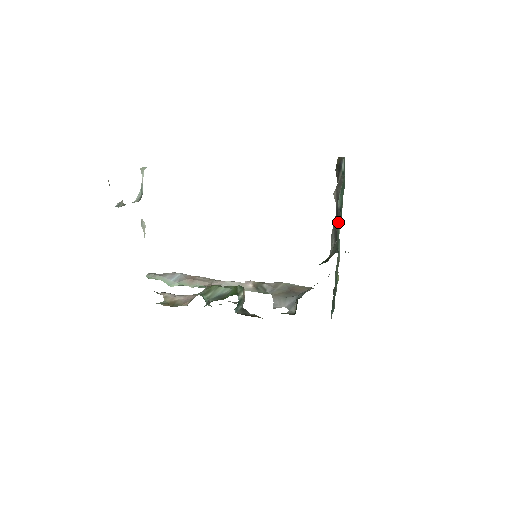
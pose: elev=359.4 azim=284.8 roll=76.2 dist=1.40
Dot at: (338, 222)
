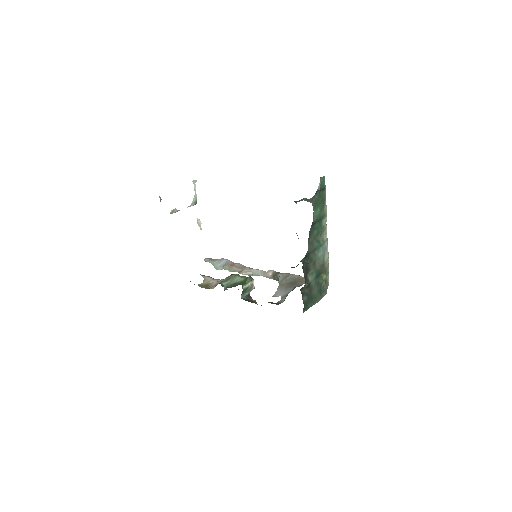
Dot at: (312, 233)
